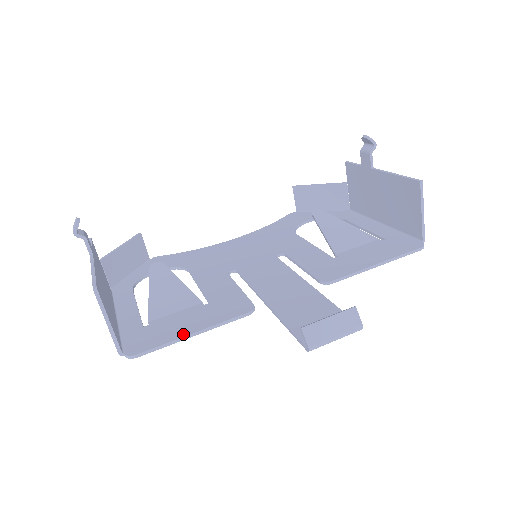
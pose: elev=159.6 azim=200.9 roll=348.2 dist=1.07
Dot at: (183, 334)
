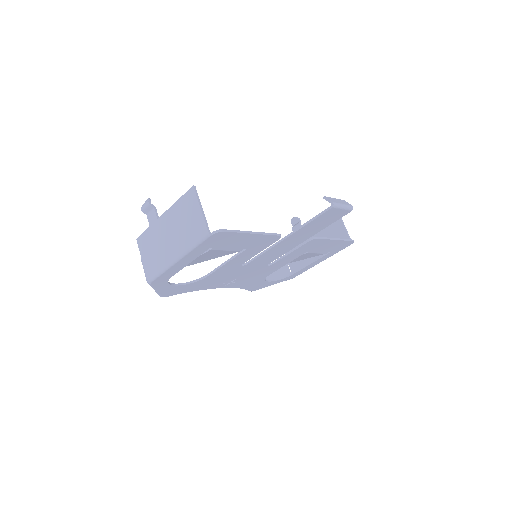
Dot at: (246, 232)
